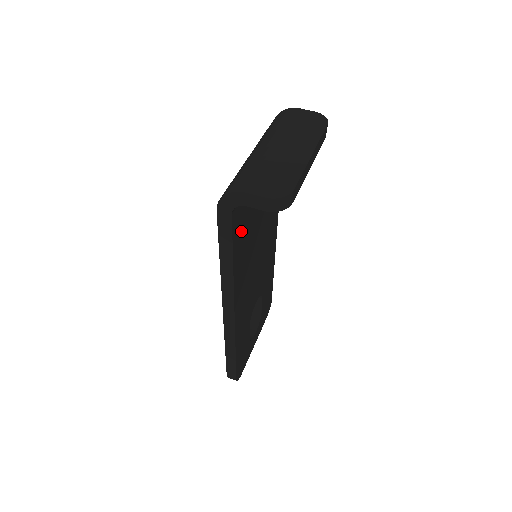
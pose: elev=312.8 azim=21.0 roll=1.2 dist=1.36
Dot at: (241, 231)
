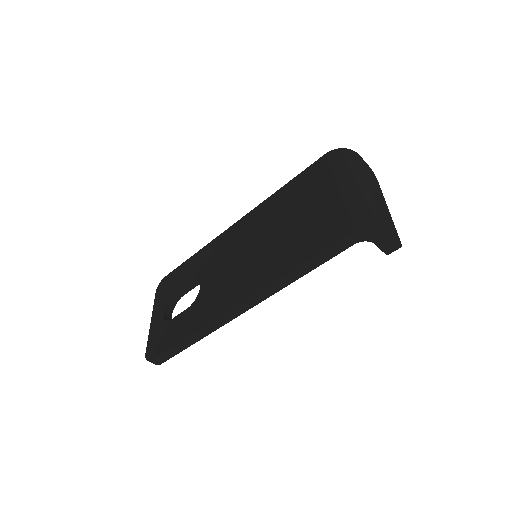
Dot at: occluded
